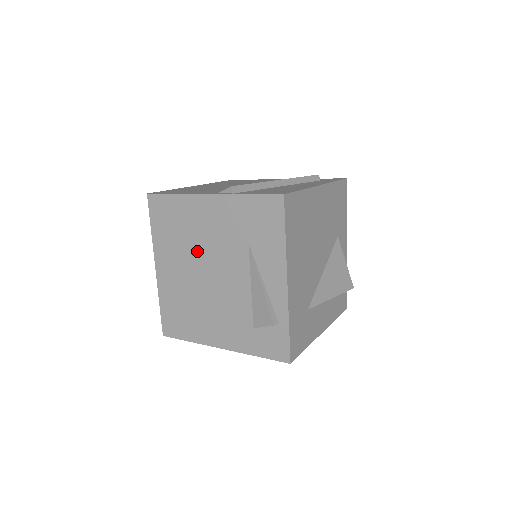
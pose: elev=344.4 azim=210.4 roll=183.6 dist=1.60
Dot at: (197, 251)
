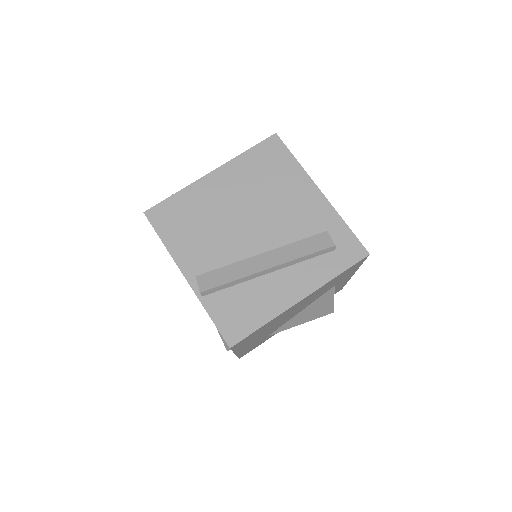
Dot at: occluded
